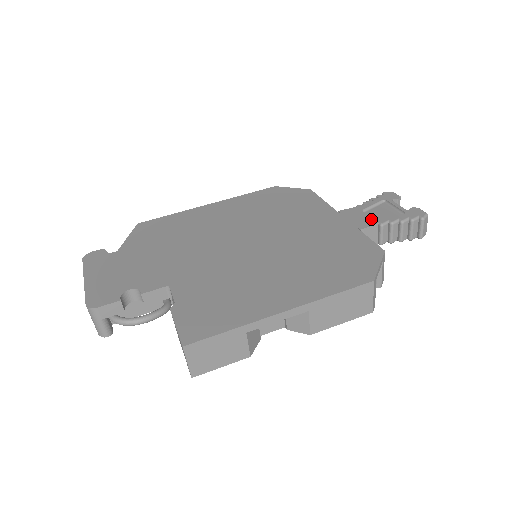
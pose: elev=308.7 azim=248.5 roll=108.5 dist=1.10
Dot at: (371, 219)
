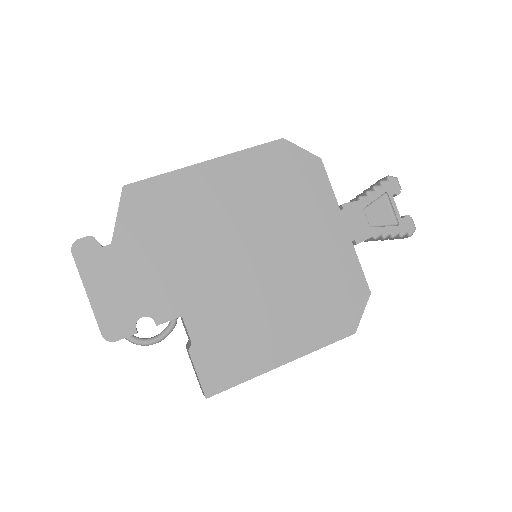
Dot at: (368, 228)
